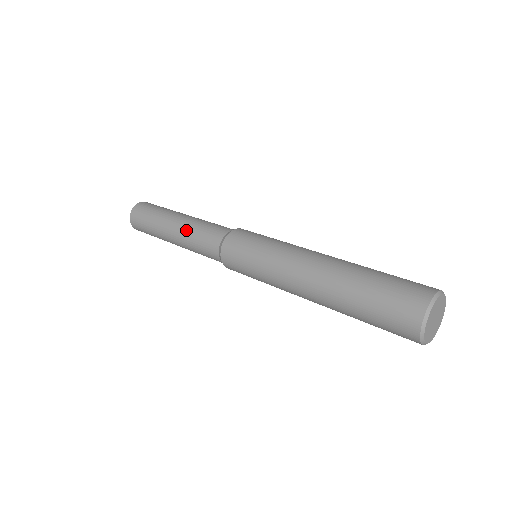
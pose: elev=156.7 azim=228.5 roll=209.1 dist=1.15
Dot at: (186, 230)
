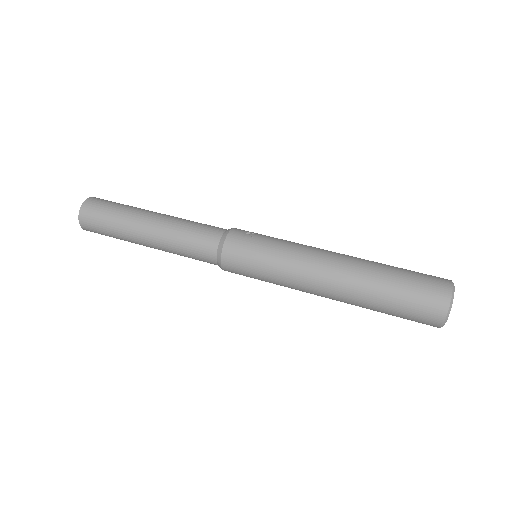
Dot at: (167, 243)
